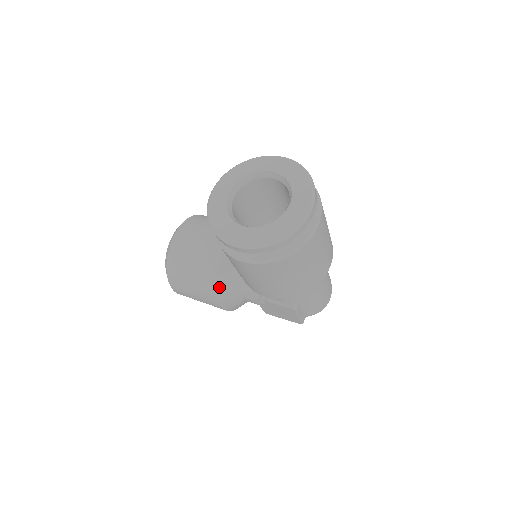
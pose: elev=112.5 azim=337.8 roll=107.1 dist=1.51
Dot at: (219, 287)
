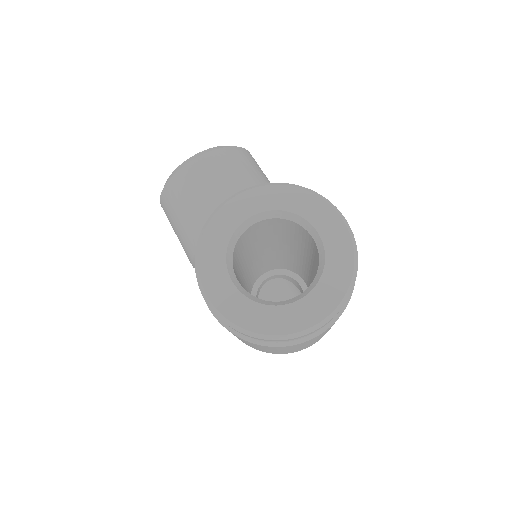
Dot at: occluded
